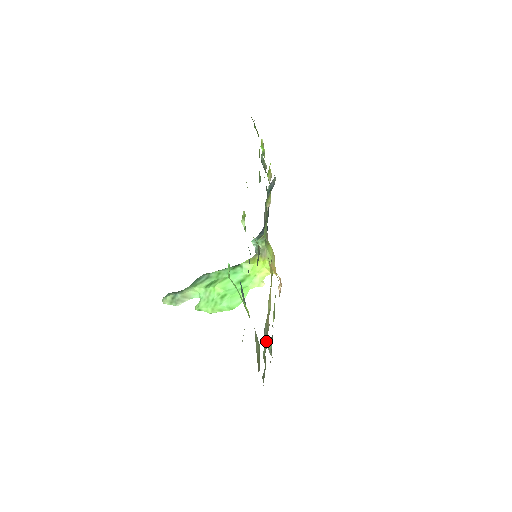
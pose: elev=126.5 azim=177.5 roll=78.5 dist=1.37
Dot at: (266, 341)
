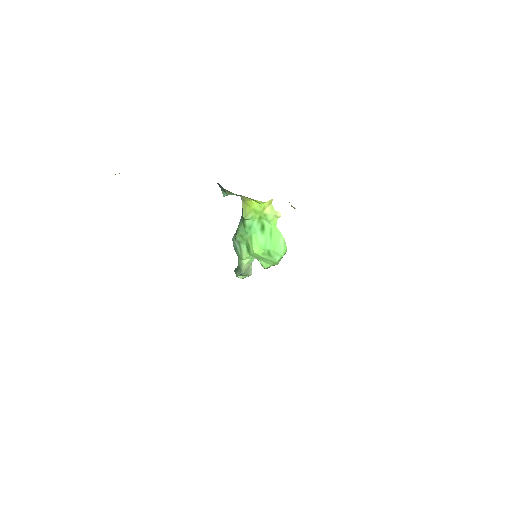
Dot at: occluded
